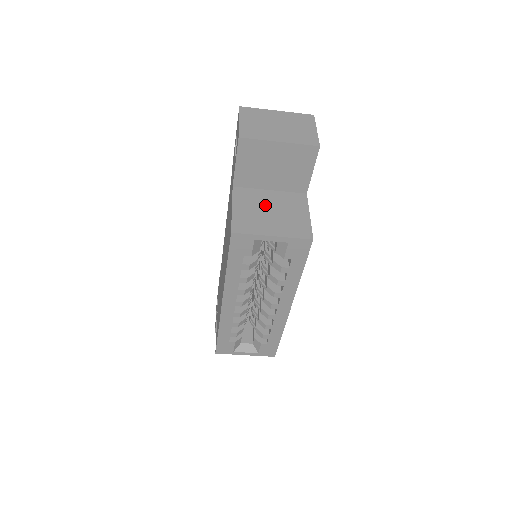
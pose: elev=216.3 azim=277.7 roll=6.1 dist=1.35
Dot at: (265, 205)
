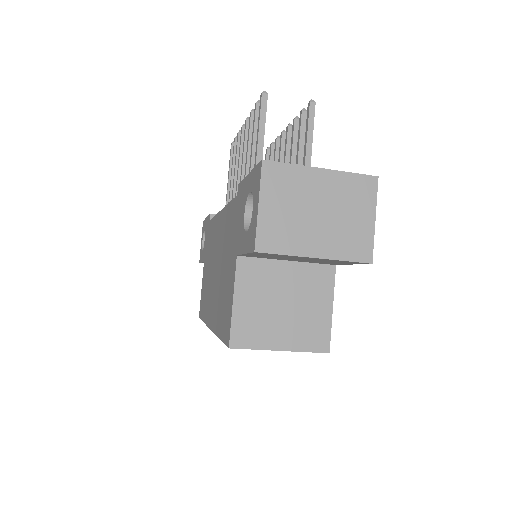
Dot at: (277, 293)
